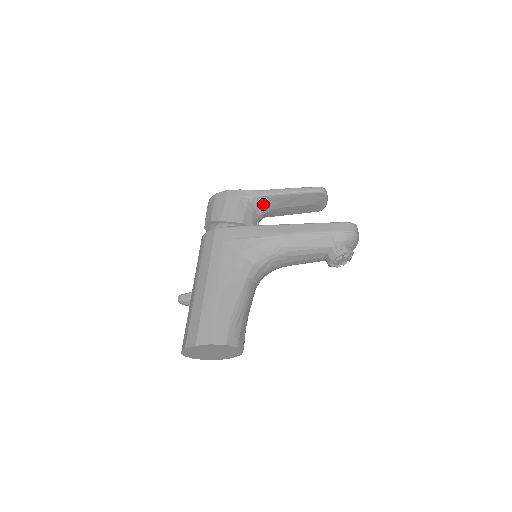
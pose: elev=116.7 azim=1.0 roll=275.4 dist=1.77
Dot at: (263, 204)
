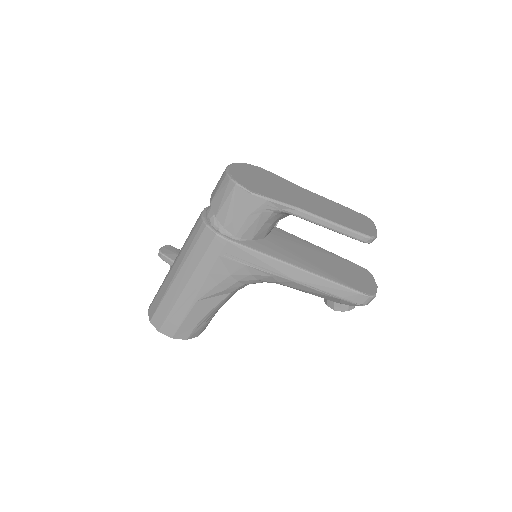
Dot at: occluded
